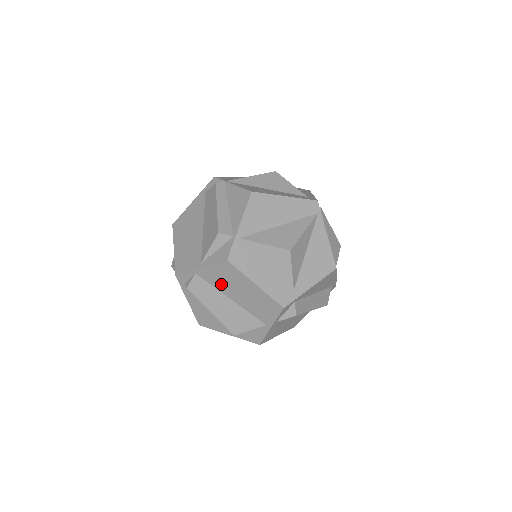
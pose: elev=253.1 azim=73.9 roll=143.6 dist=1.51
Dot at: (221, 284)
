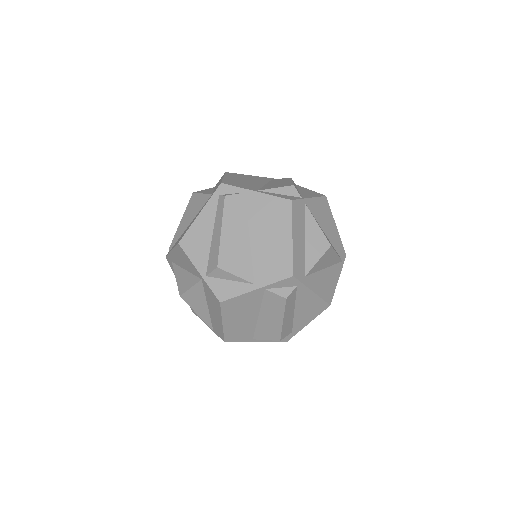
Dot at: (258, 217)
